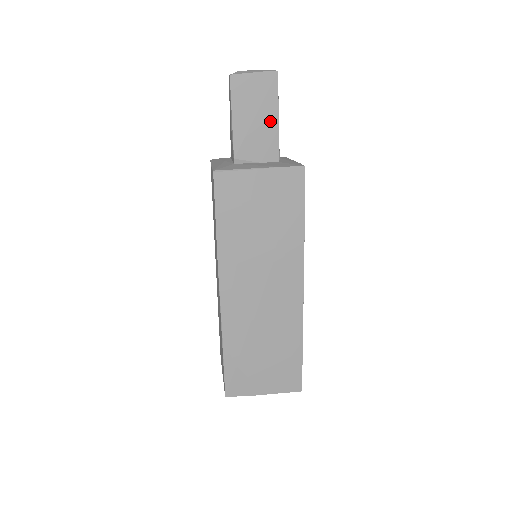
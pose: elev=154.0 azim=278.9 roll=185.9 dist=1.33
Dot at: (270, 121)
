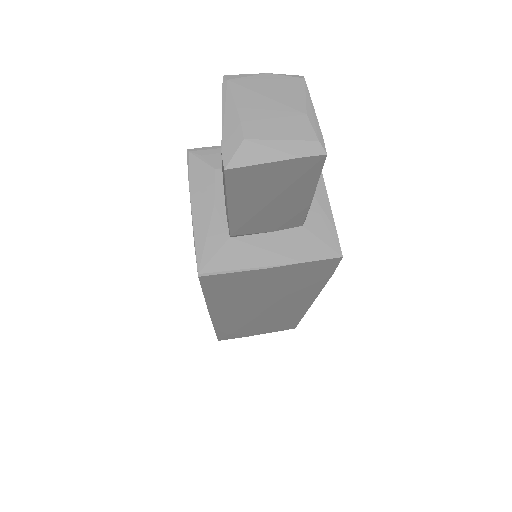
Dot at: (297, 201)
